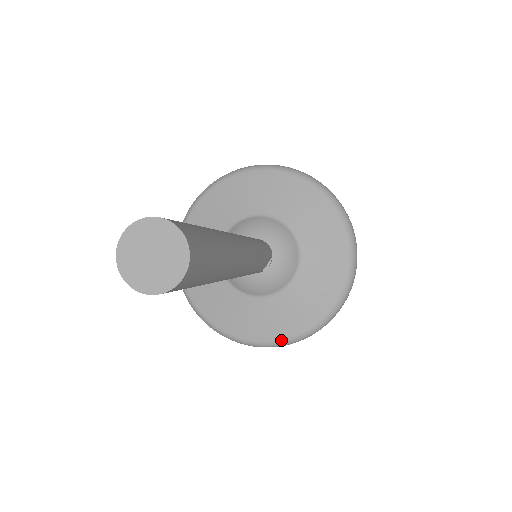
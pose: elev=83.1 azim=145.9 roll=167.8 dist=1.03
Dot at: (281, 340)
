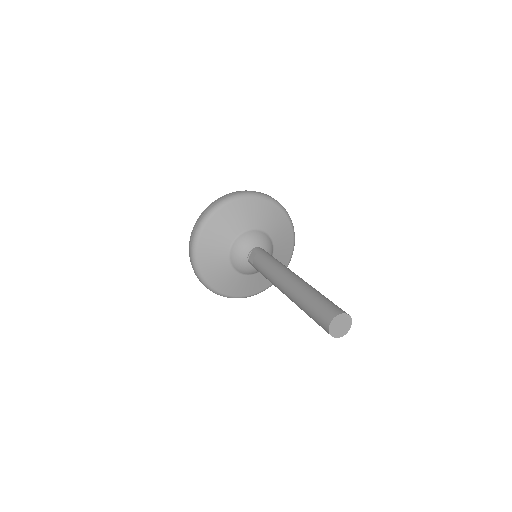
Dot at: (266, 288)
